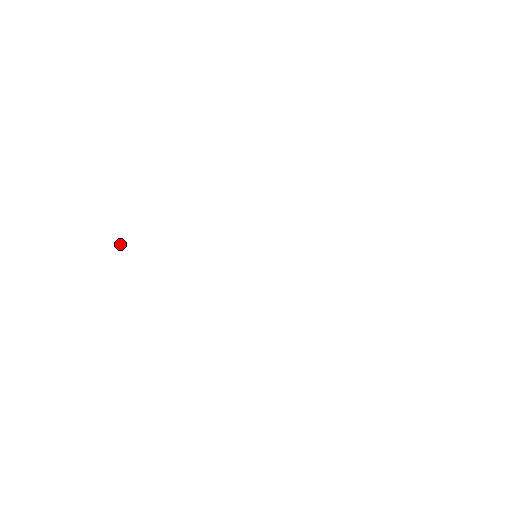
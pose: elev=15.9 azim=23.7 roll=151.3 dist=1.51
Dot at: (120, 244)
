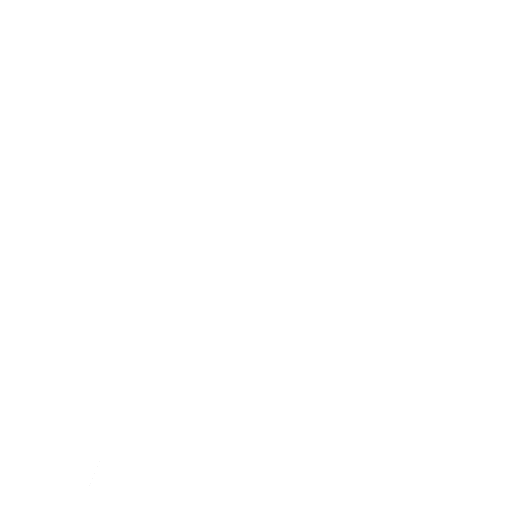
Dot at: occluded
